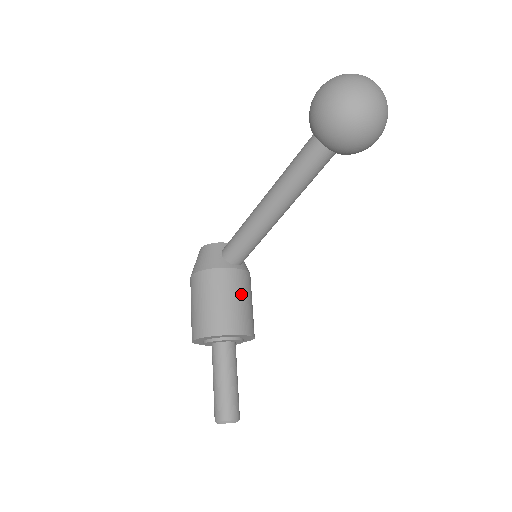
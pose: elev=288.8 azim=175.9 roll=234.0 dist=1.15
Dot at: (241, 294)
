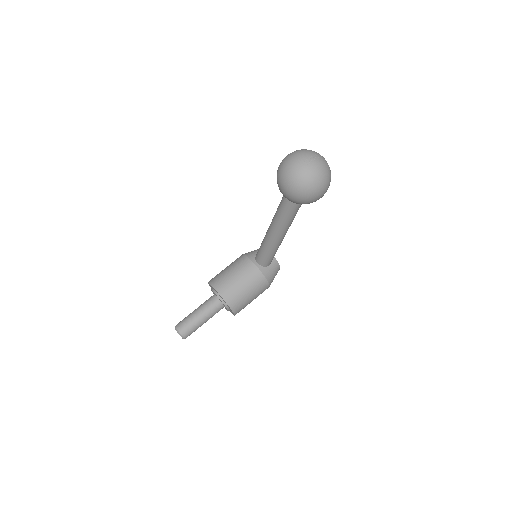
Dot at: (243, 277)
